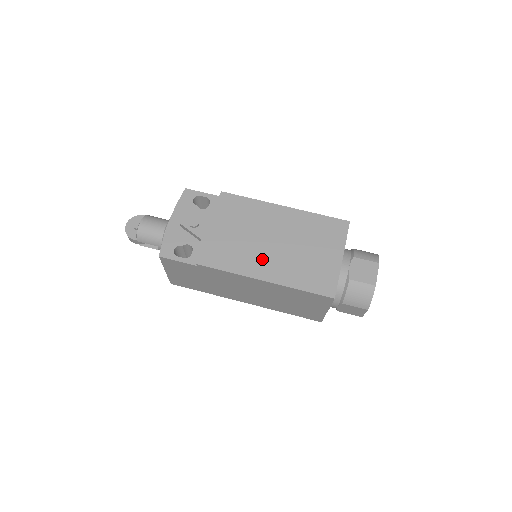
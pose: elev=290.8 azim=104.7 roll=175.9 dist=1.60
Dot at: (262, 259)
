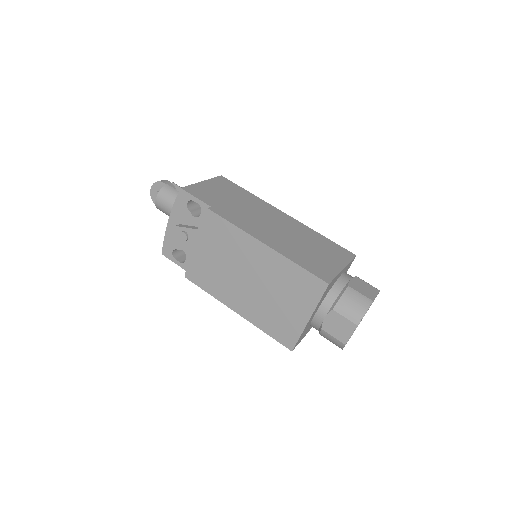
Dot at: (236, 293)
